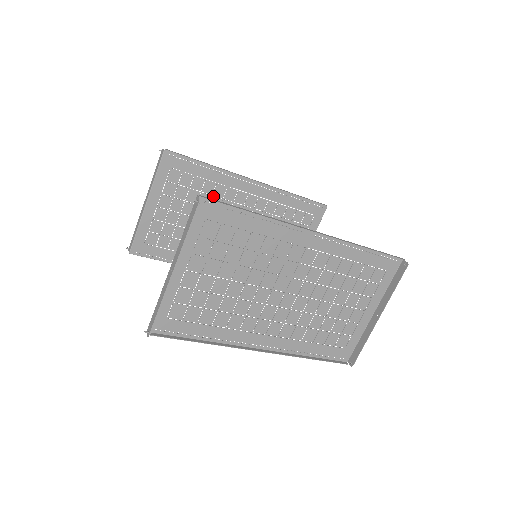
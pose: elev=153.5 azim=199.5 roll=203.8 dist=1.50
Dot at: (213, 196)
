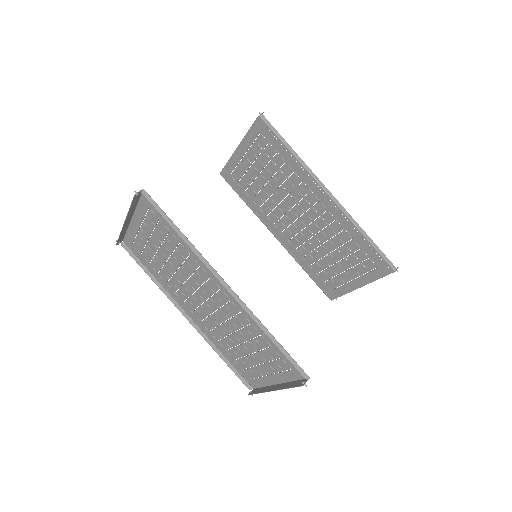
Dot at: (288, 179)
